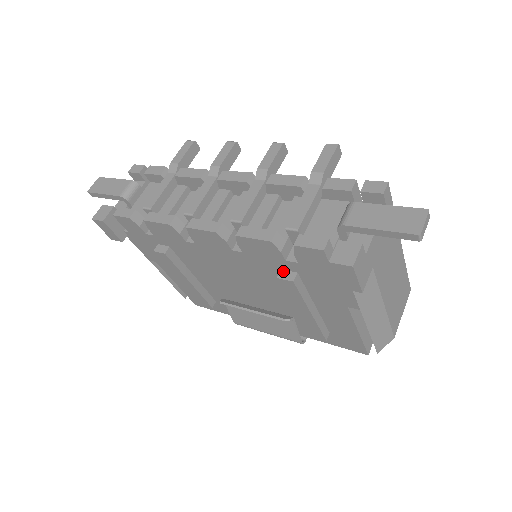
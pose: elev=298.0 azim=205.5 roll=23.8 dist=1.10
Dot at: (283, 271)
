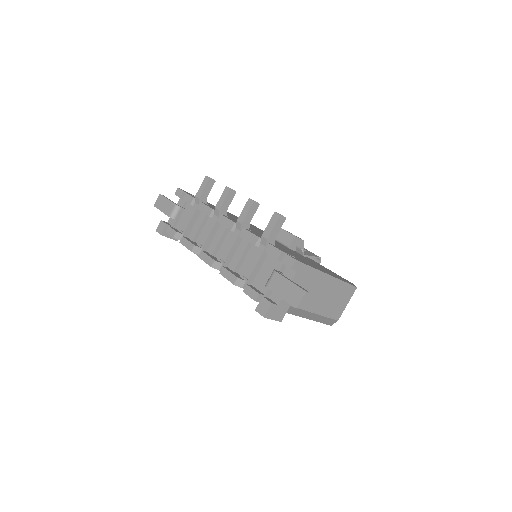
Dot at: occluded
